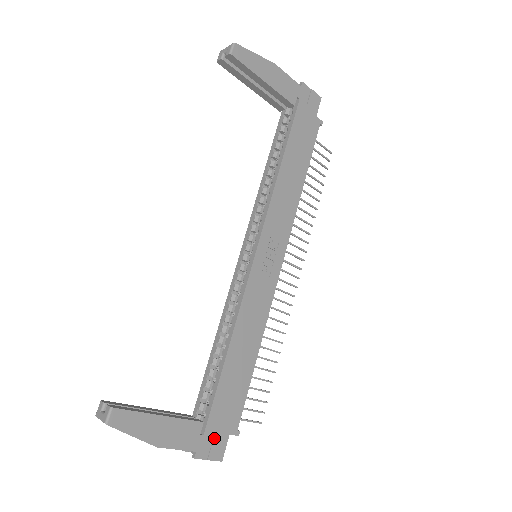
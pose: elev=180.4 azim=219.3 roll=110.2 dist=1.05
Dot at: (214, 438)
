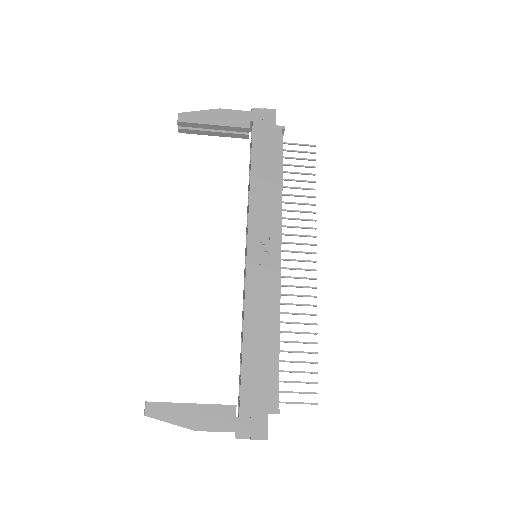
Dot at: (252, 418)
